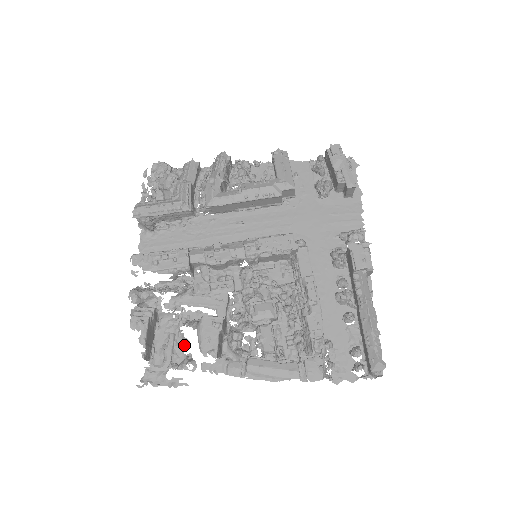
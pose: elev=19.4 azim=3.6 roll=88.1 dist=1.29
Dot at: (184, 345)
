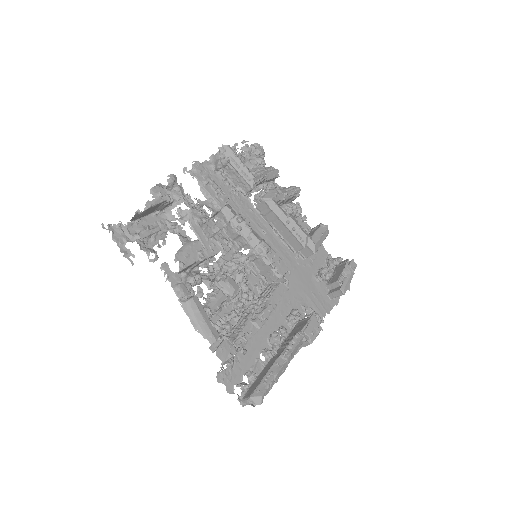
Dot at: occluded
